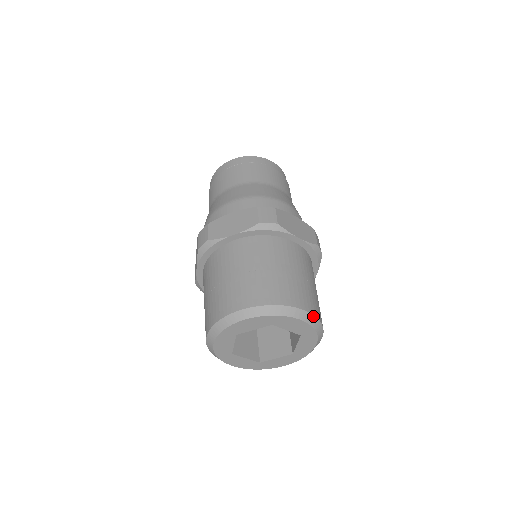
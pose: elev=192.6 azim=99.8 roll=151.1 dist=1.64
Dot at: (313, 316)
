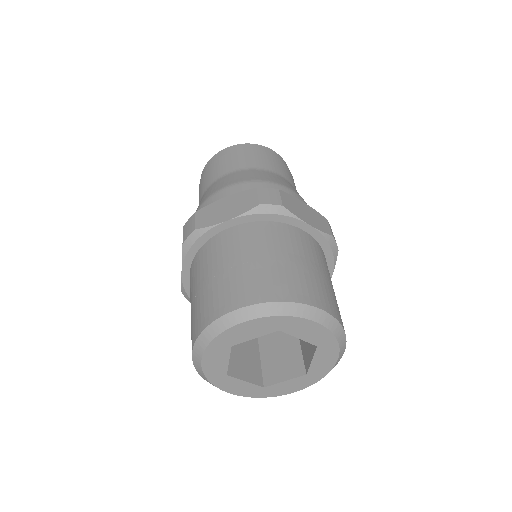
Dot at: (333, 318)
